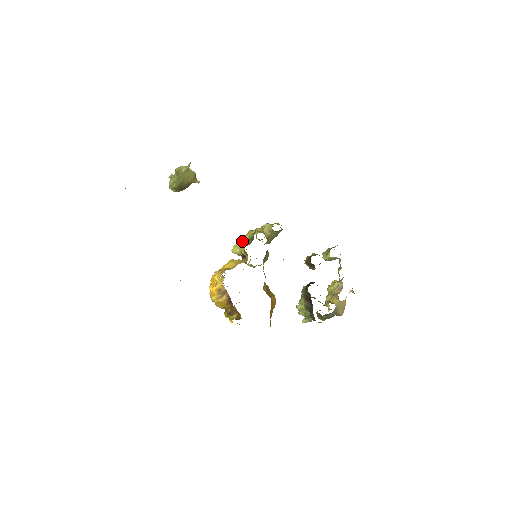
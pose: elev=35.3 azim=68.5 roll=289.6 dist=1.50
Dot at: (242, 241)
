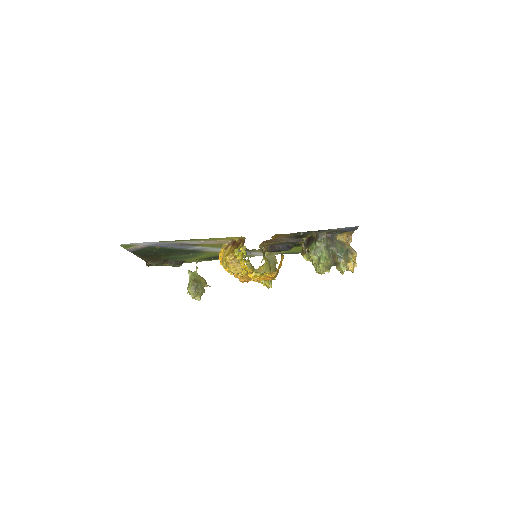
Dot at: occluded
